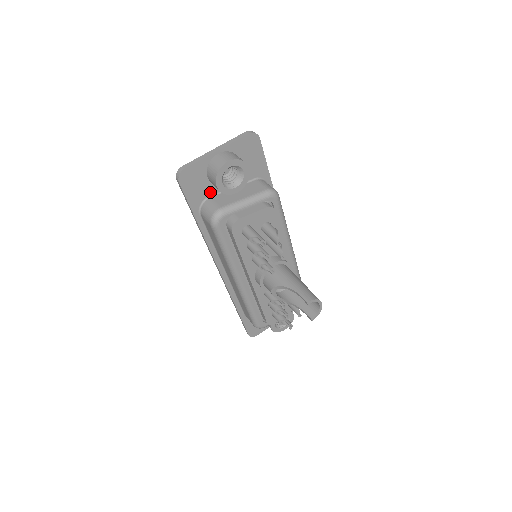
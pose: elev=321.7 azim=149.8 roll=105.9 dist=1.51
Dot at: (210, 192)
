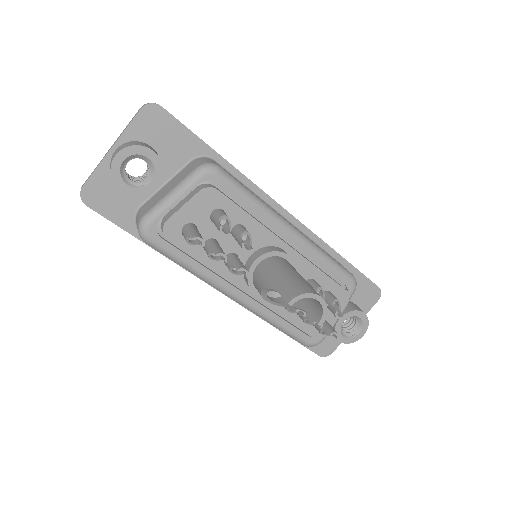
Dot at: (137, 201)
